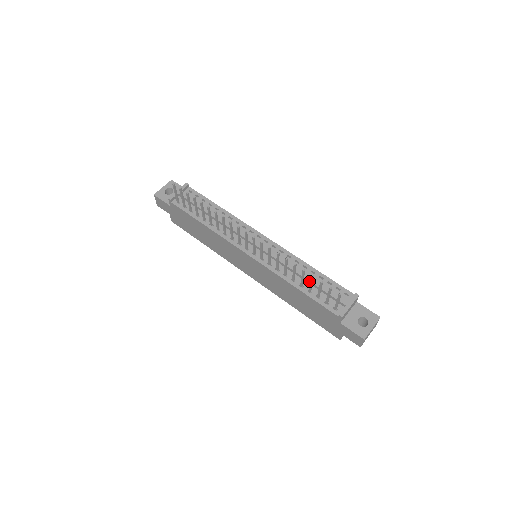
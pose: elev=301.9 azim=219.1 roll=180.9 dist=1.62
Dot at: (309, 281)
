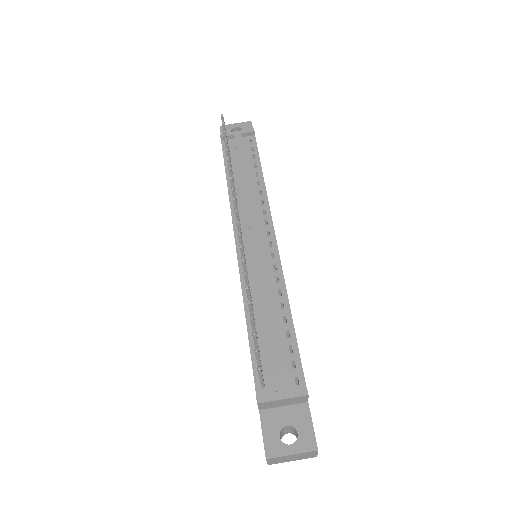
Dot at: (266, 325)
